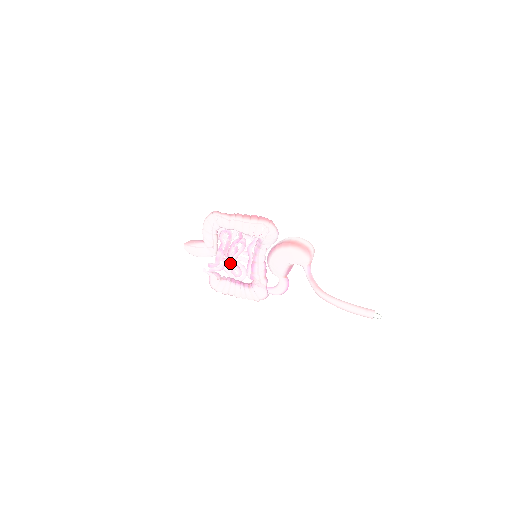
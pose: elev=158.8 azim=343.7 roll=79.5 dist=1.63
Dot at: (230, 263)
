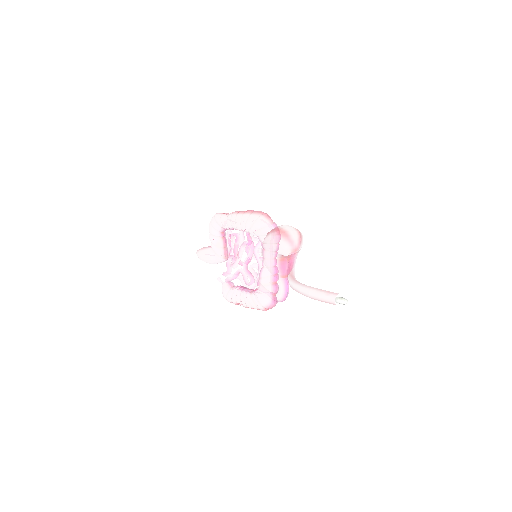
Dot at: (242, 270)
